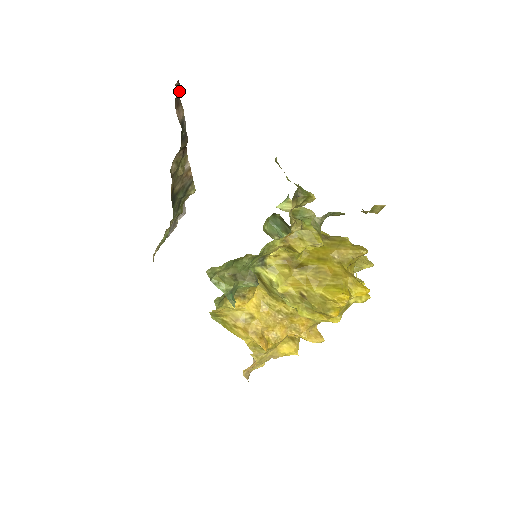
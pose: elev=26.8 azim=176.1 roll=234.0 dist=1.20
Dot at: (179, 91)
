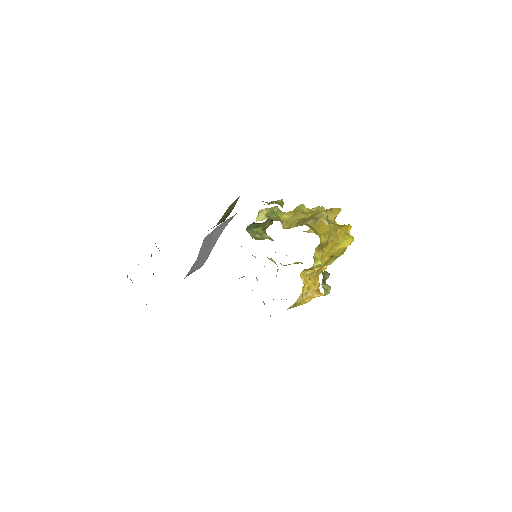
Dot at: occluded
